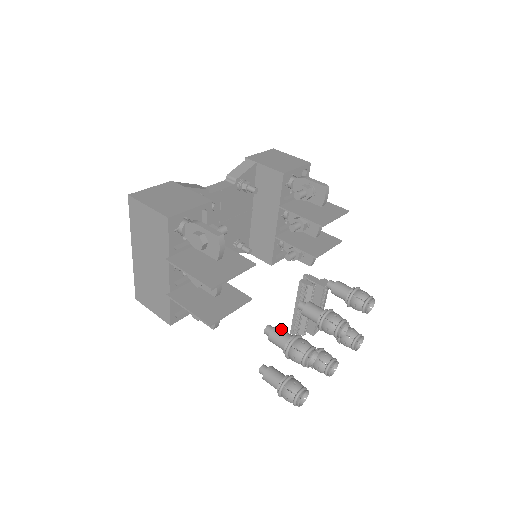
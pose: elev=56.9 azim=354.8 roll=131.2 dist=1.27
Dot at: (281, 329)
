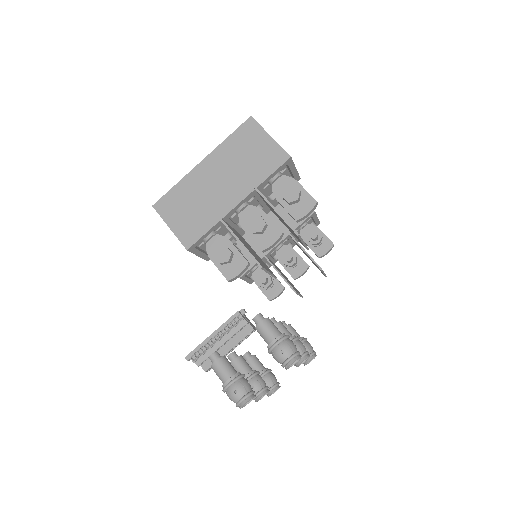
Dot at: (273, 323)
